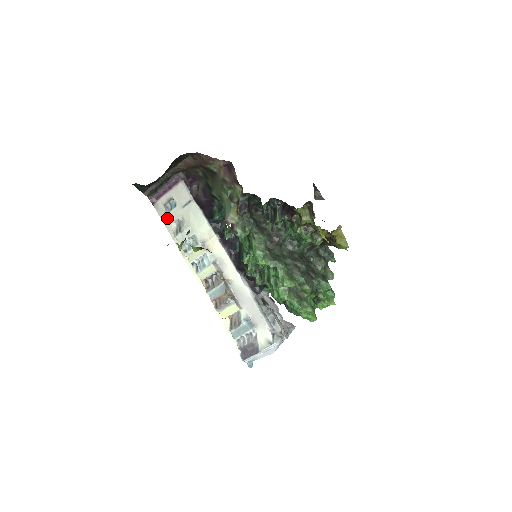
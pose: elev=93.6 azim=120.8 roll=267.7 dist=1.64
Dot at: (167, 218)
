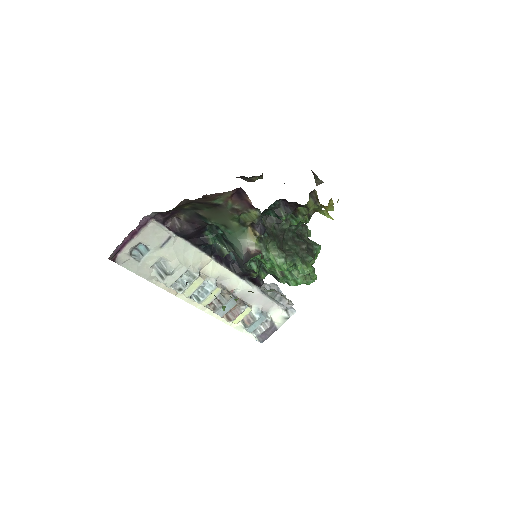
Dot at: (140, 267)
